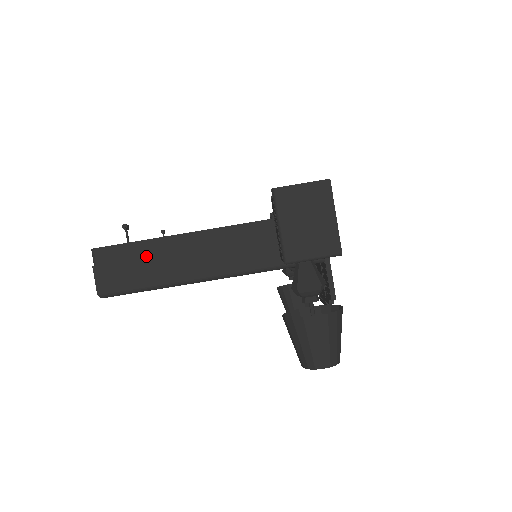
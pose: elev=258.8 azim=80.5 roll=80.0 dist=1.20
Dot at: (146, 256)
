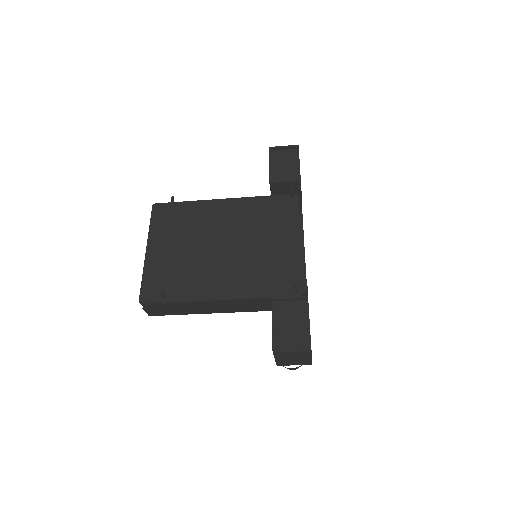
Dot at: (180, 307)
